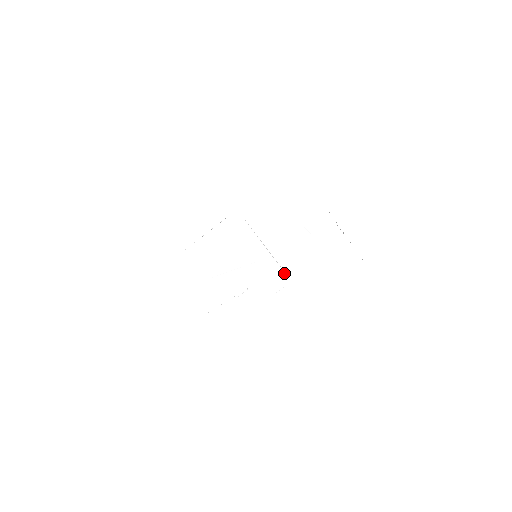
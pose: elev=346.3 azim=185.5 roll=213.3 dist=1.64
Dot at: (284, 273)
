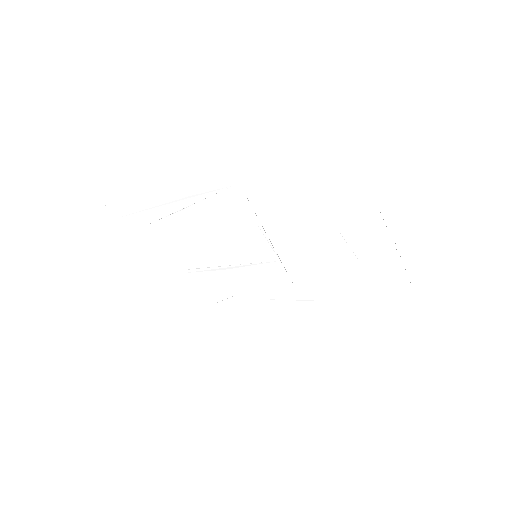
Dot at: (293, 287)
